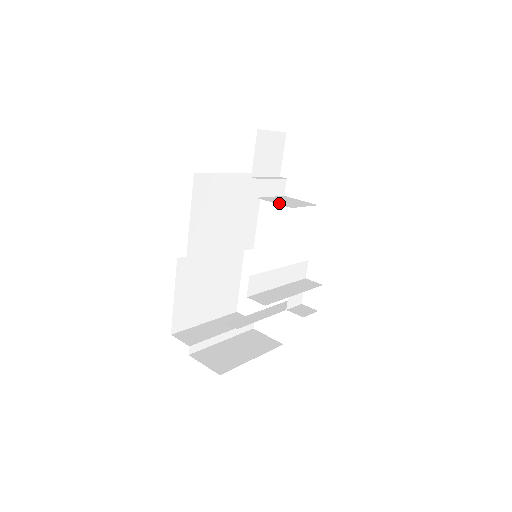
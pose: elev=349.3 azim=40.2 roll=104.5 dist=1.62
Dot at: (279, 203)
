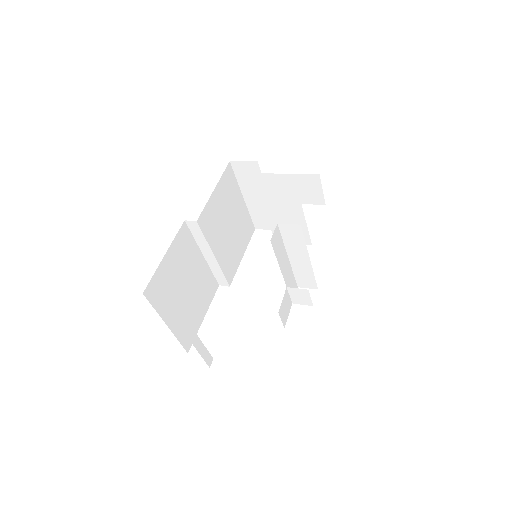
Dot at: (289, 217)
